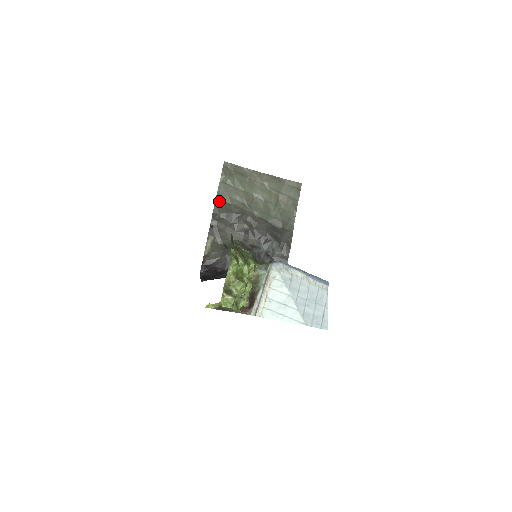
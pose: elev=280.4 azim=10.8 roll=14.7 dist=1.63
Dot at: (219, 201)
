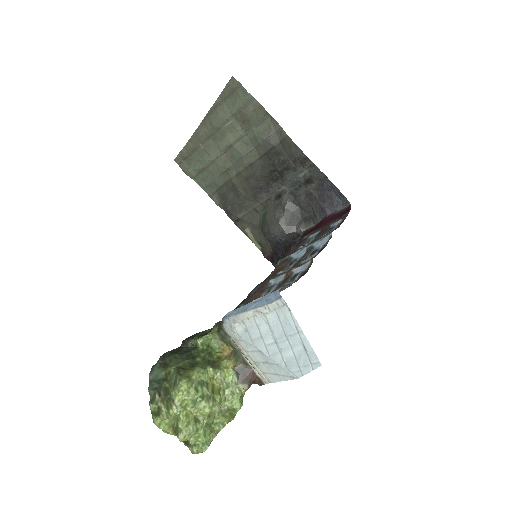
Dot at: (214, 195)
